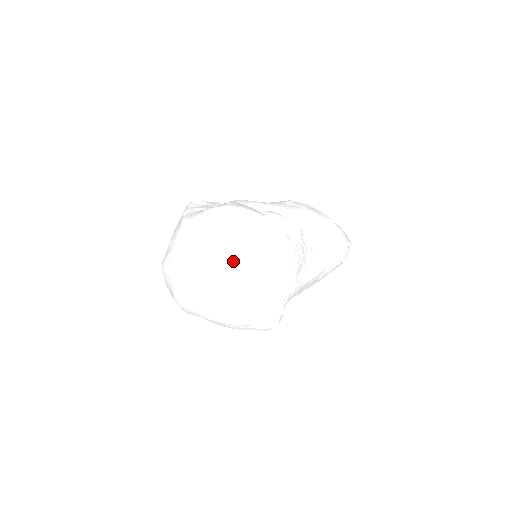
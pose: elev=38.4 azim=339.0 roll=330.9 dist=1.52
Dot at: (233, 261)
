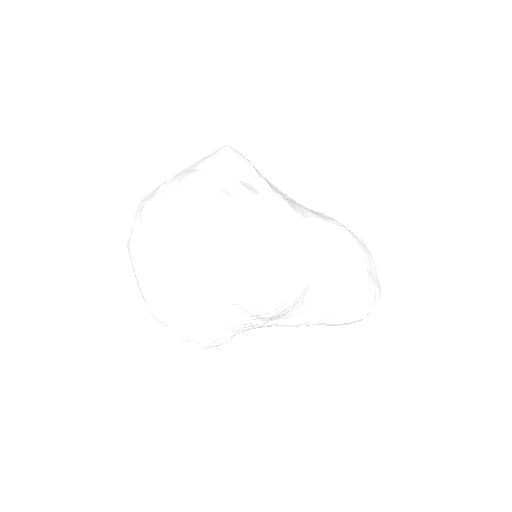
Dot at: (197, 271)
